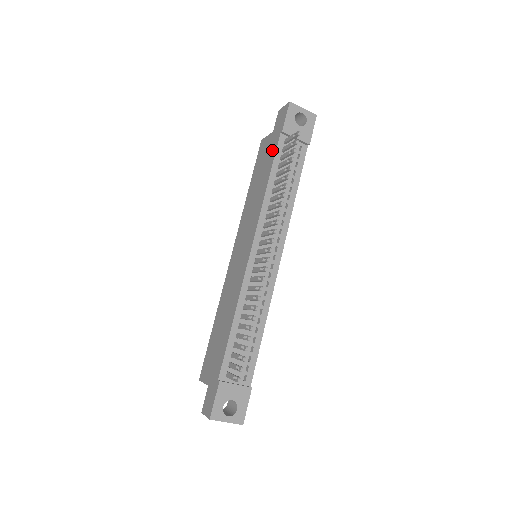
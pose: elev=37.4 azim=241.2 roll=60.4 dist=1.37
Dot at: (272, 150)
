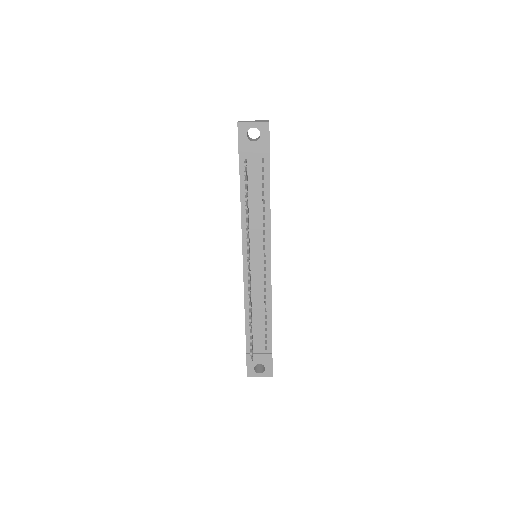
Dot at: occluded
